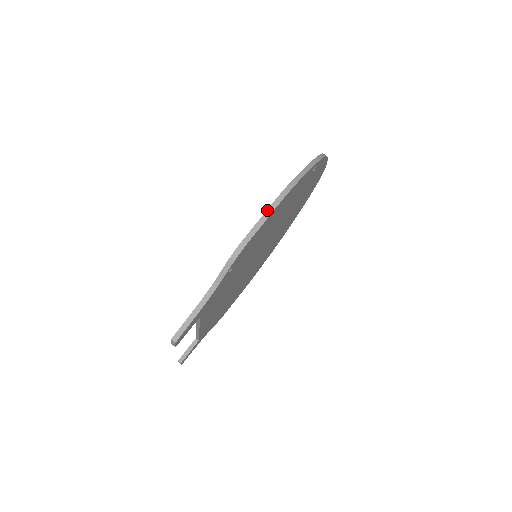
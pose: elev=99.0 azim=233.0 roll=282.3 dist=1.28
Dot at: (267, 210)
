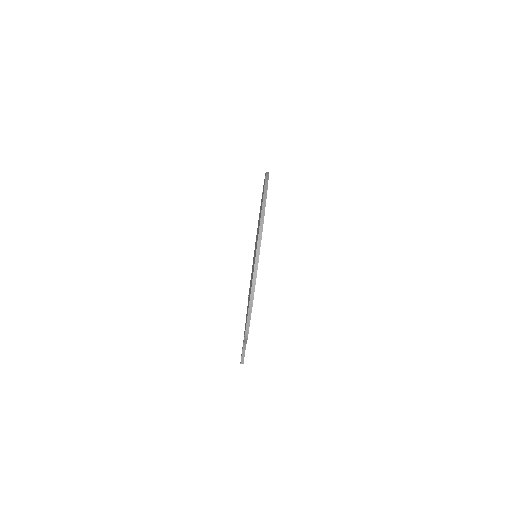
Dot at: (248, 314)
